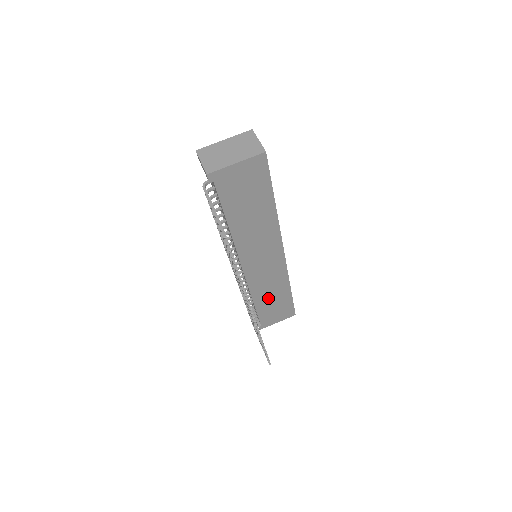
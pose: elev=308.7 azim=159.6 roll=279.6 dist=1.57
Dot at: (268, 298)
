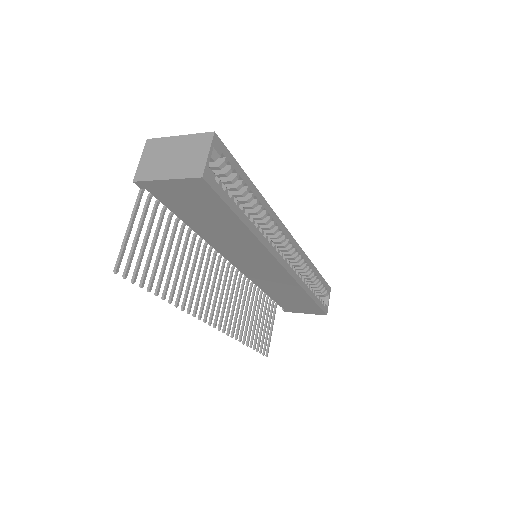
Dot at: (282, 294)
